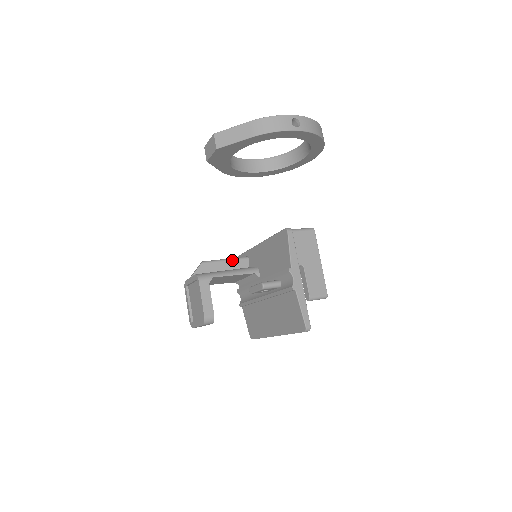
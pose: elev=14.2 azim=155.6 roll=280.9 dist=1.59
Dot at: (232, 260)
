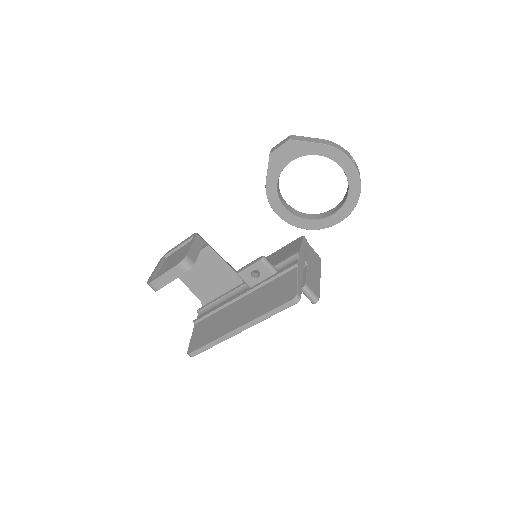
Dot at: occluded
